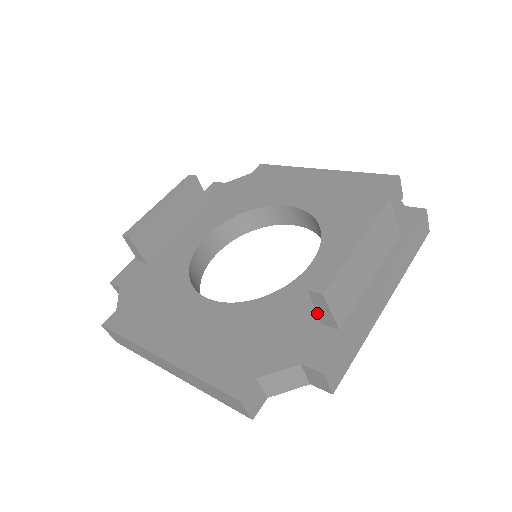
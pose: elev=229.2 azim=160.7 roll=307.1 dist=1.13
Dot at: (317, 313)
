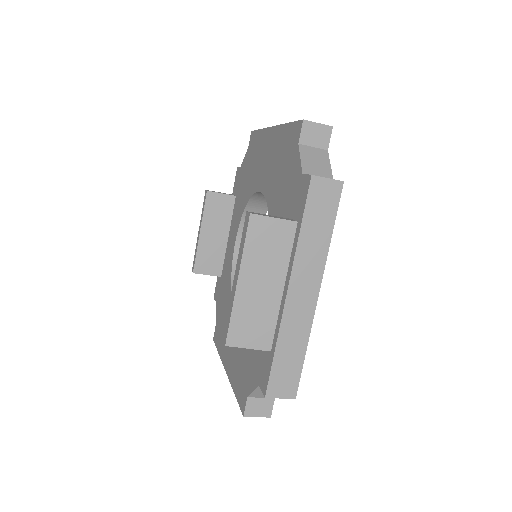
Dot at: occluded
